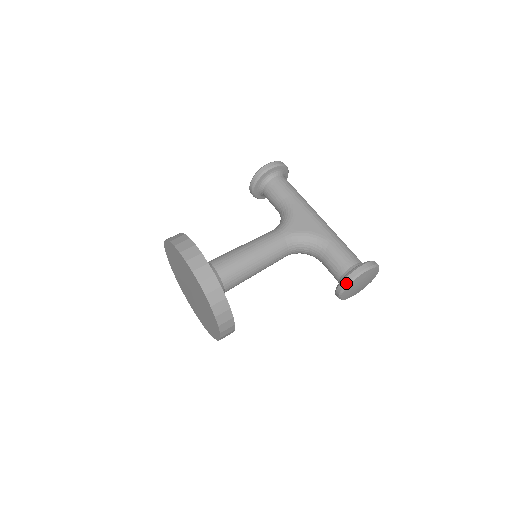
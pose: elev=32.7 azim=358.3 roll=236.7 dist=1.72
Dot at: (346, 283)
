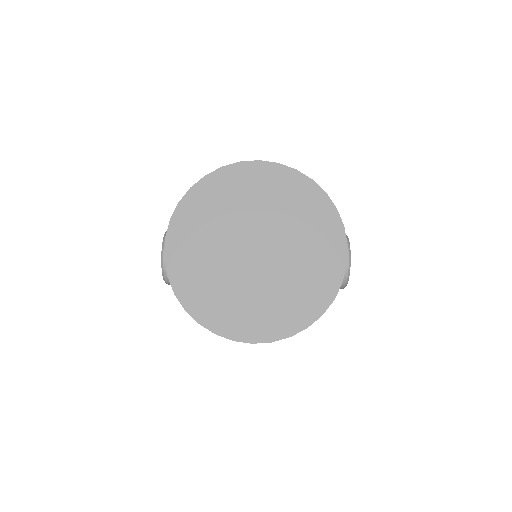
Dot at: (347, 242)
